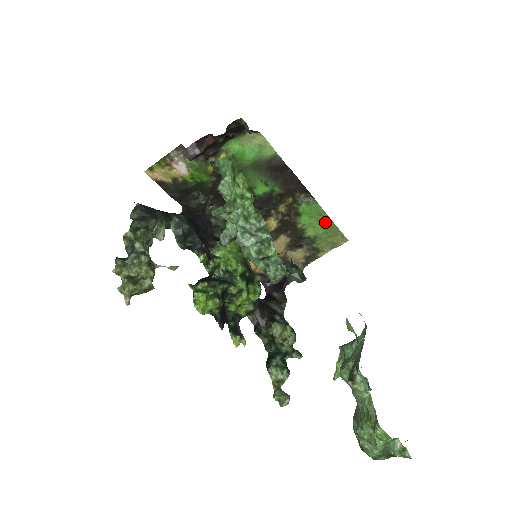
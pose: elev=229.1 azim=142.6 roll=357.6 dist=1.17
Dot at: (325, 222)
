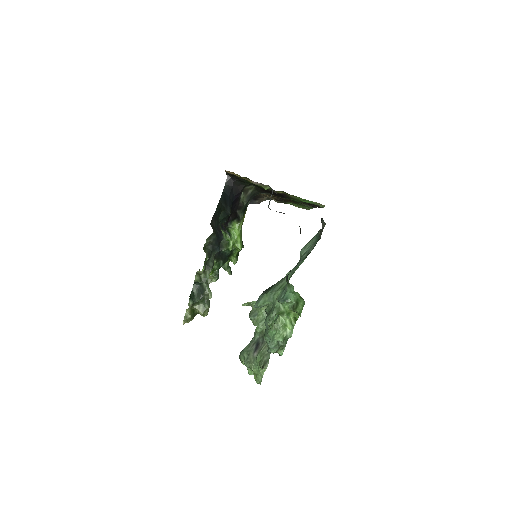
Dot at: (306, 208)
